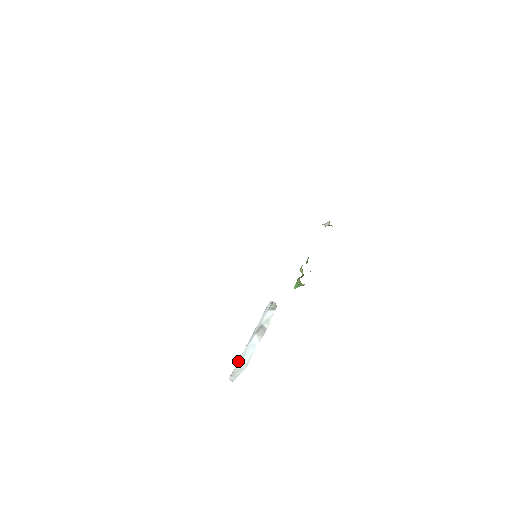
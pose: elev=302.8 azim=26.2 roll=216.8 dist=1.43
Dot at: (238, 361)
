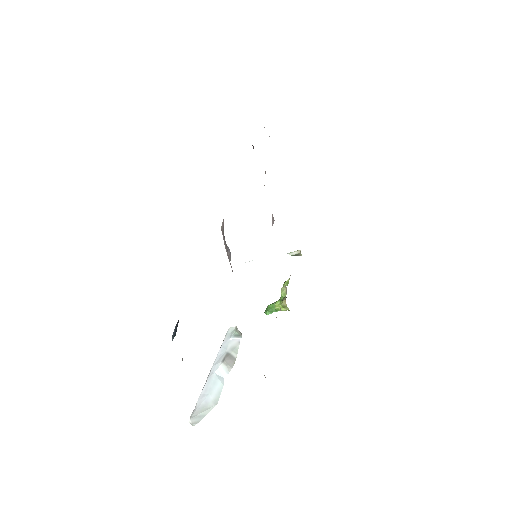
Dot at: (200, 397)
